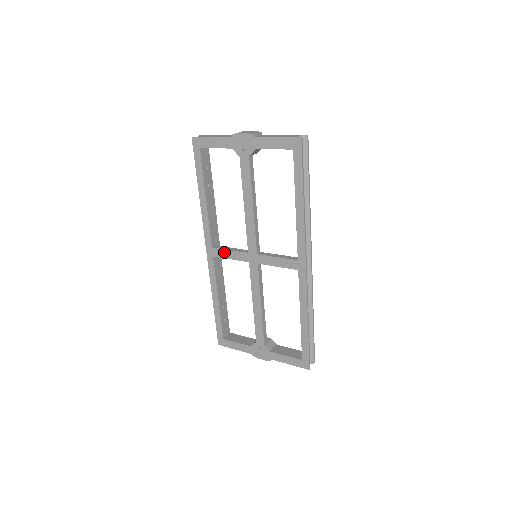
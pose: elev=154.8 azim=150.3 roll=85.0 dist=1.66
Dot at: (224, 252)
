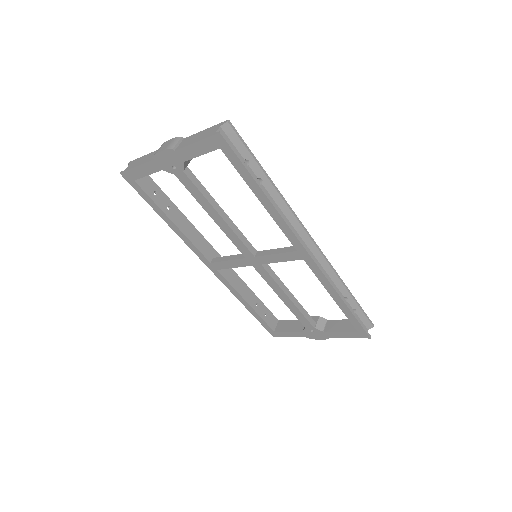
Dot at: (224, 264)
